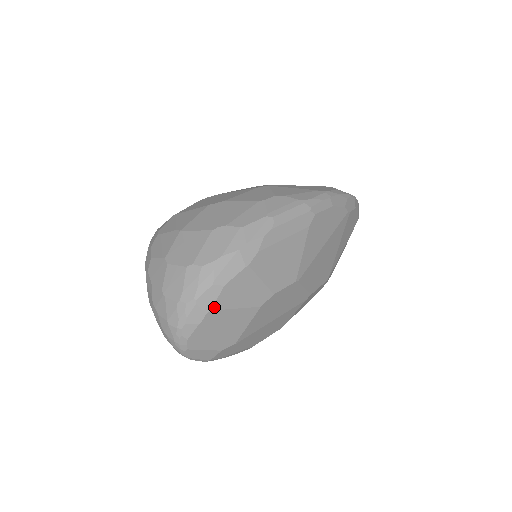
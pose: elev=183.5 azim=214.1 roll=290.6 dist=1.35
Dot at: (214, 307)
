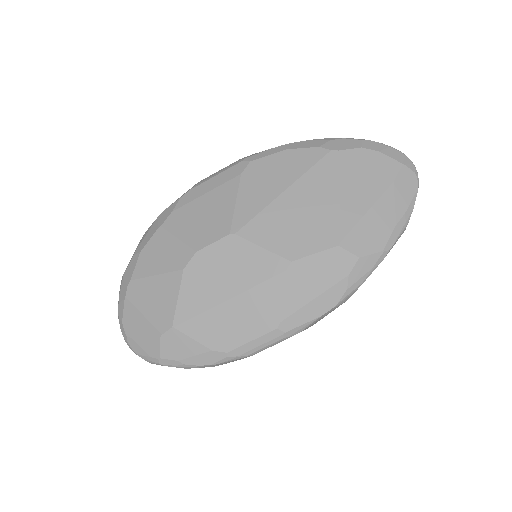
Dot at: (134, 277)
